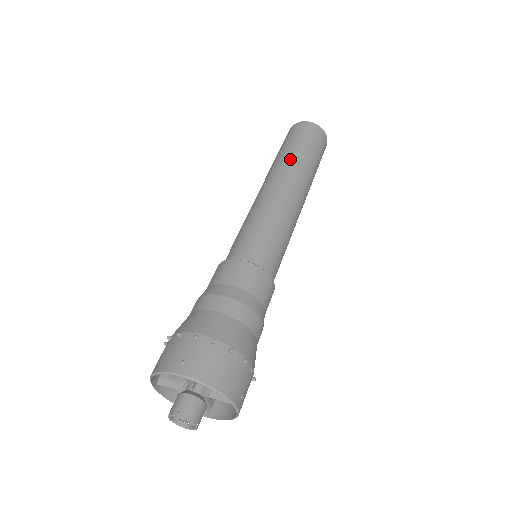
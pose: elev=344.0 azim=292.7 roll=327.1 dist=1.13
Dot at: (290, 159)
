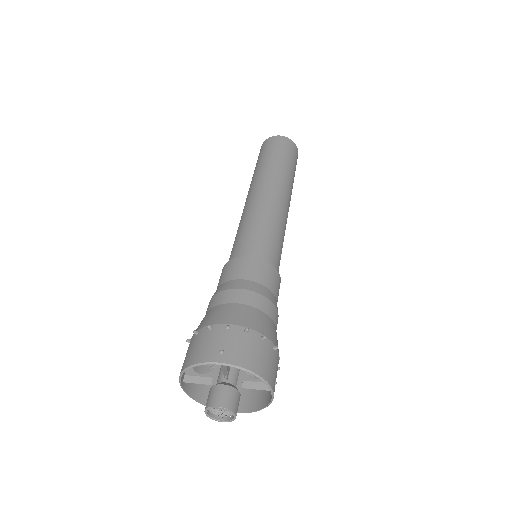
Dot at: (273, 168)
